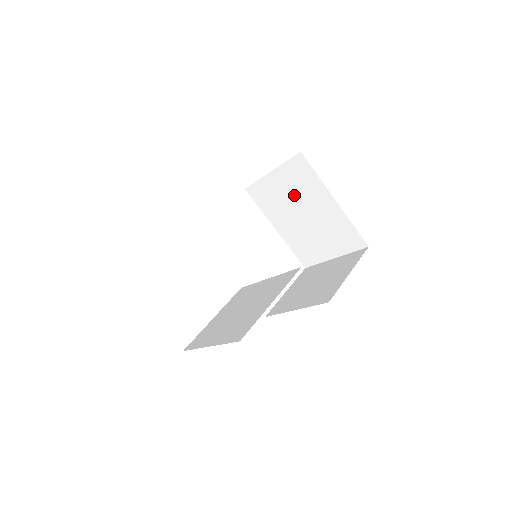
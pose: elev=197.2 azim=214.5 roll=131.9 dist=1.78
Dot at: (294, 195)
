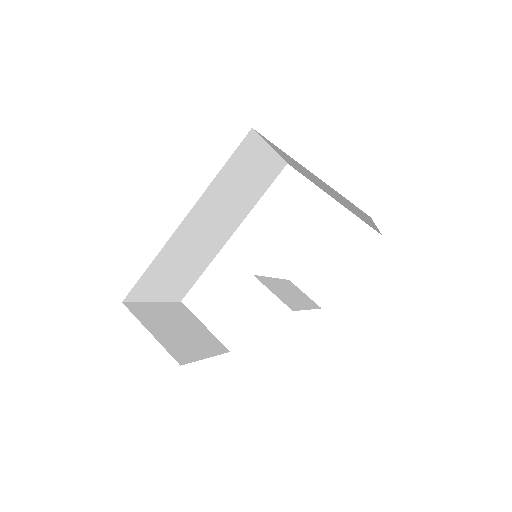
Dot at: (298, 167)
